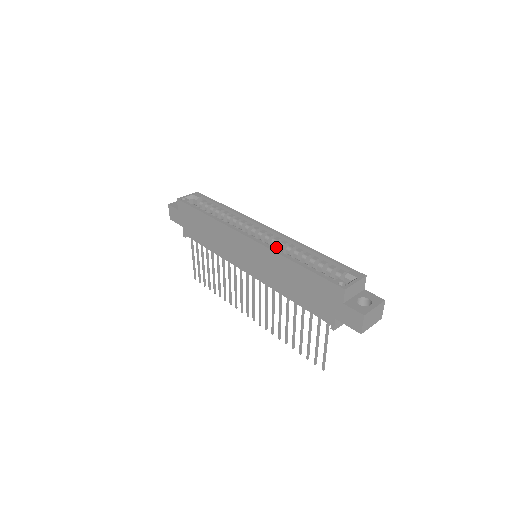
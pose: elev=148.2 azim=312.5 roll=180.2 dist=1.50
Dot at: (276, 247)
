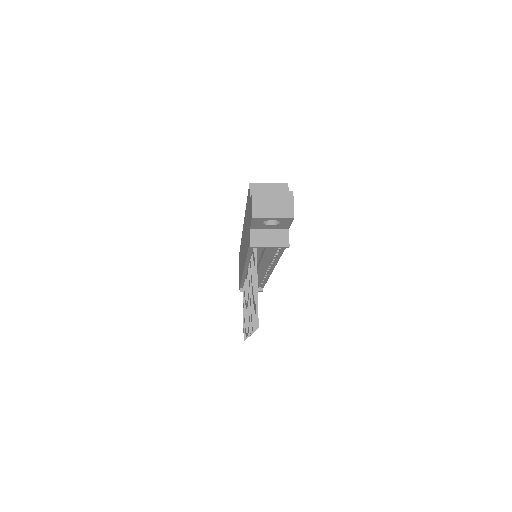
Dot at: occluded
